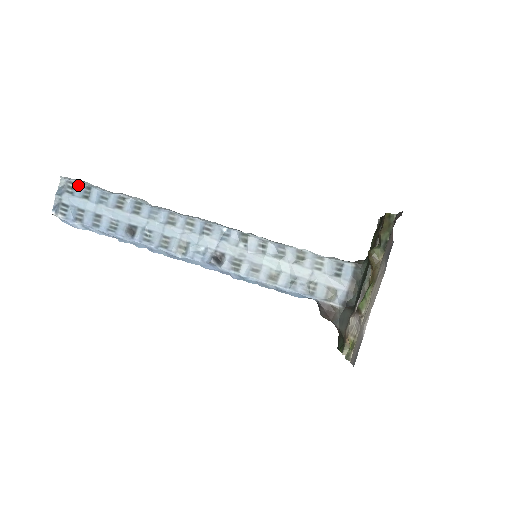
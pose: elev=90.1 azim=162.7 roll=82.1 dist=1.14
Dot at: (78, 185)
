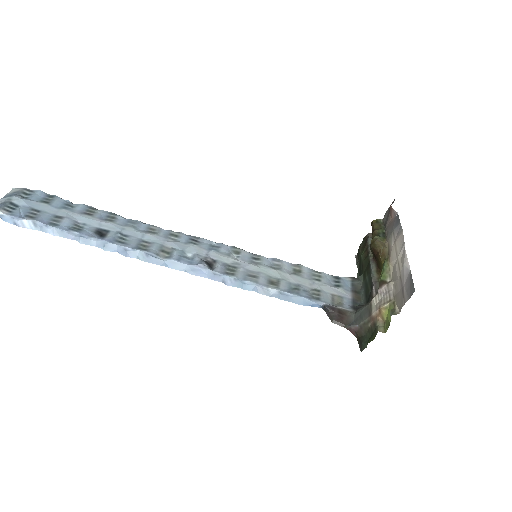
Dot at: (37, 193)
